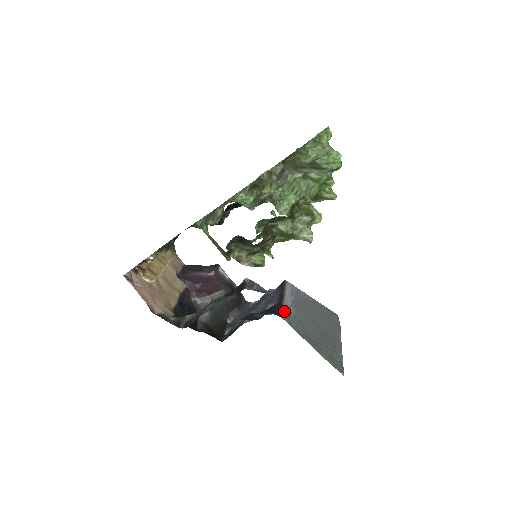
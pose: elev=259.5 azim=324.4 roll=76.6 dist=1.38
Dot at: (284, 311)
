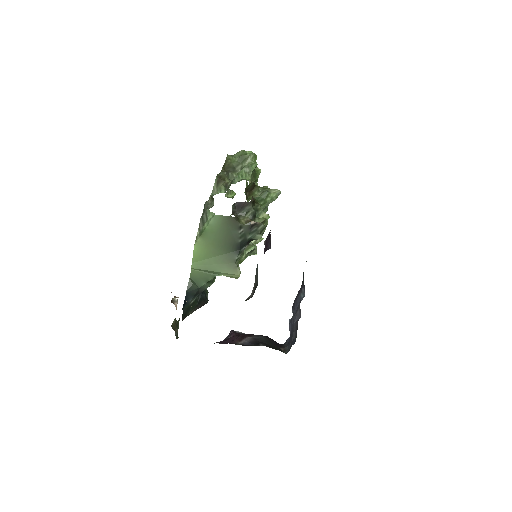
Dot at: occluded
